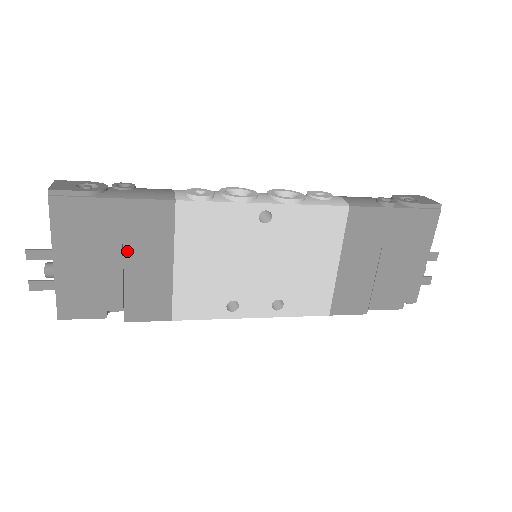
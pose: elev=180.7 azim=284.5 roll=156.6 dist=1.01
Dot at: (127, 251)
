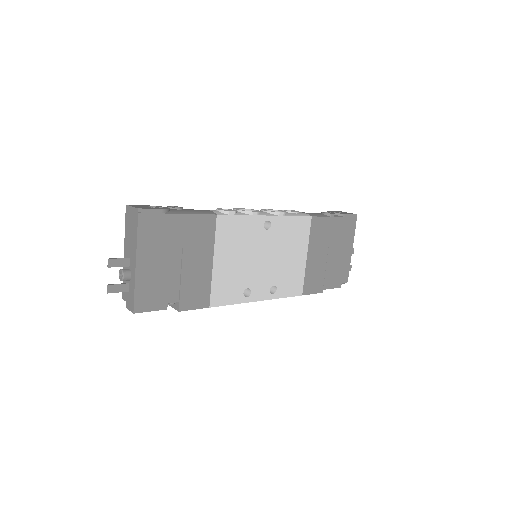
Dot at: (185, 254)
